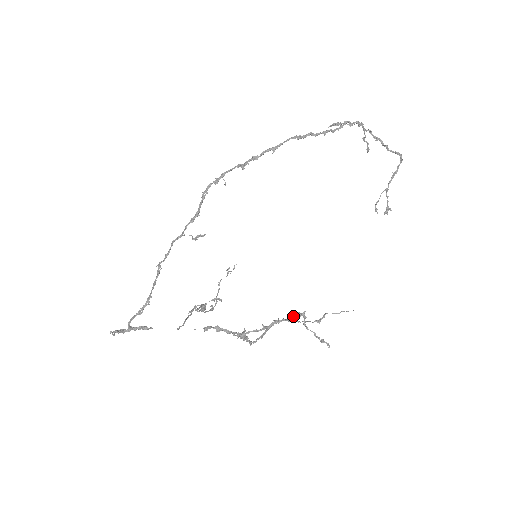
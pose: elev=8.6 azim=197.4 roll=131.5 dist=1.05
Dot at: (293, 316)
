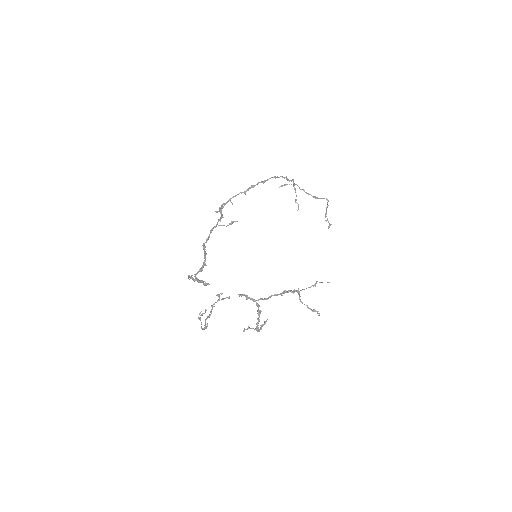
Dot at: (293, 290)
